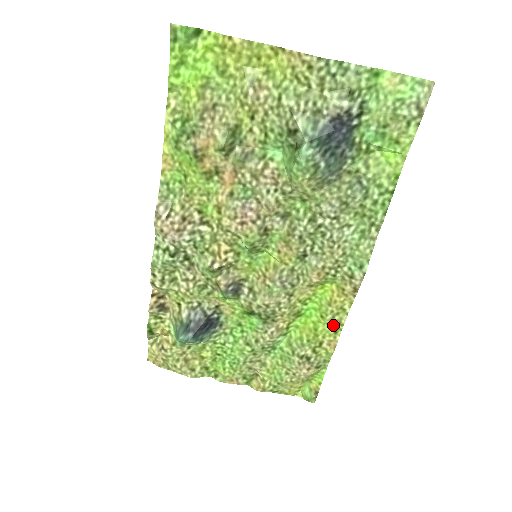
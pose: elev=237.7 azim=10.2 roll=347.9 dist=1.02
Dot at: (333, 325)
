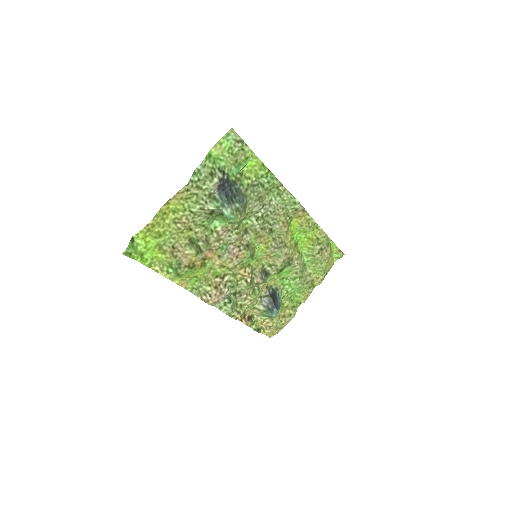
Dot at: (313, 228)
